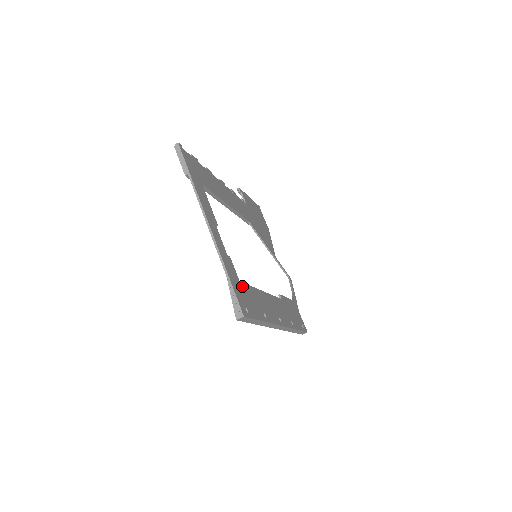
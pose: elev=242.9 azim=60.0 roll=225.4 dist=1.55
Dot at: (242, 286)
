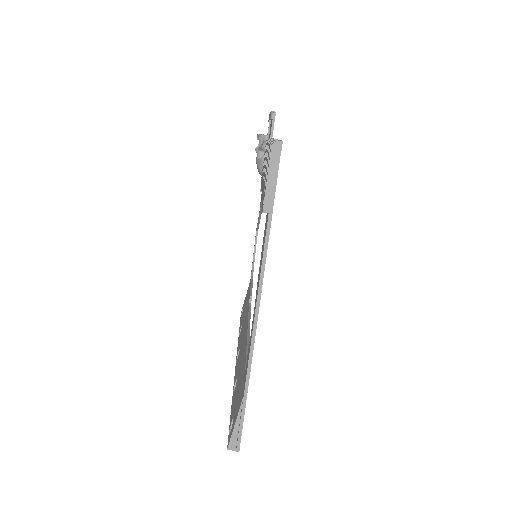
Dot at: occluded
